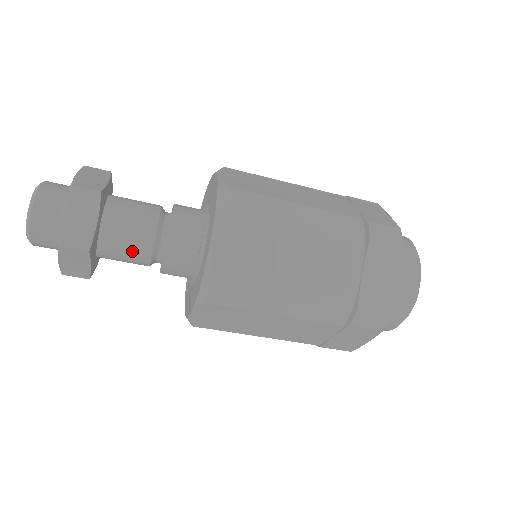
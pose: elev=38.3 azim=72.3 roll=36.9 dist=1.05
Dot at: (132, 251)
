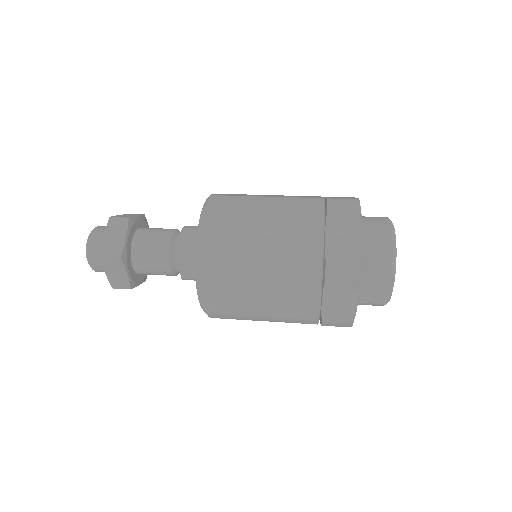
Dot at: occluded
